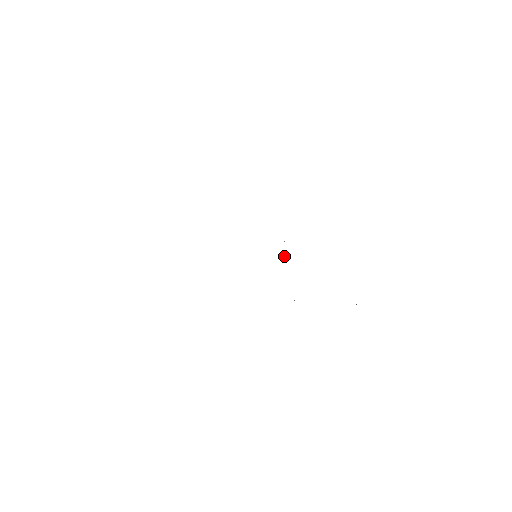
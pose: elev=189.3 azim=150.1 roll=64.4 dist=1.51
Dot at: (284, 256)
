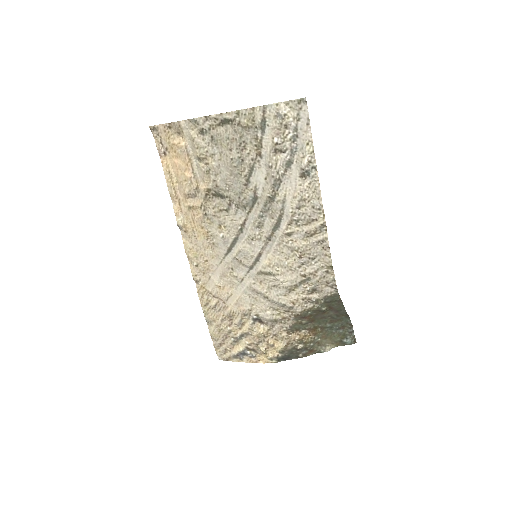
Dot at: (259, 328)
